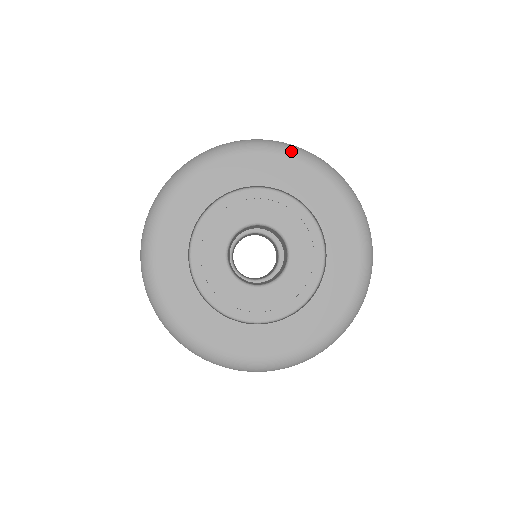
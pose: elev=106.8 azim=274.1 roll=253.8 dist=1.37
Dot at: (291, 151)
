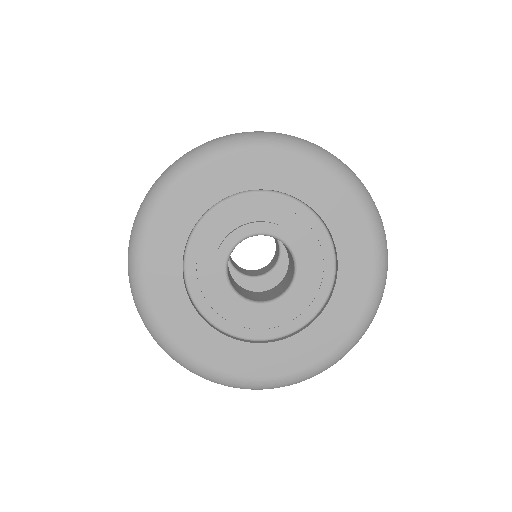
Dot at: (250, 142)
